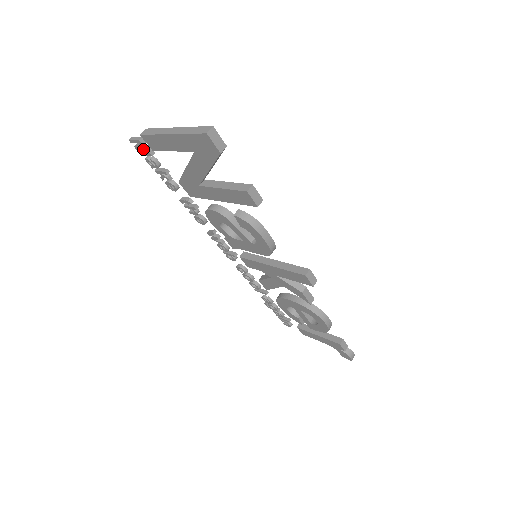
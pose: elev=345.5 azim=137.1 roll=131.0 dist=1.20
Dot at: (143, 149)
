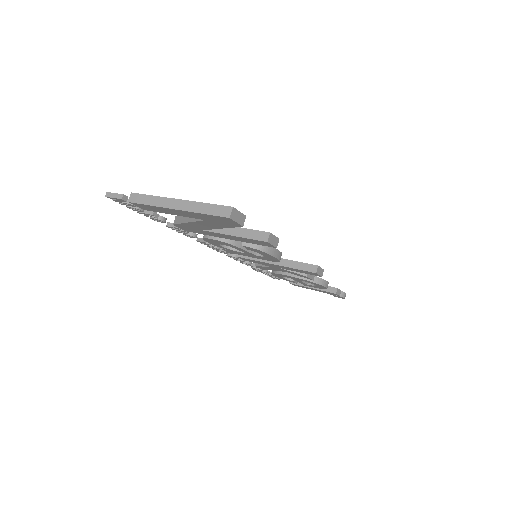
Dot at: (125, 202)
